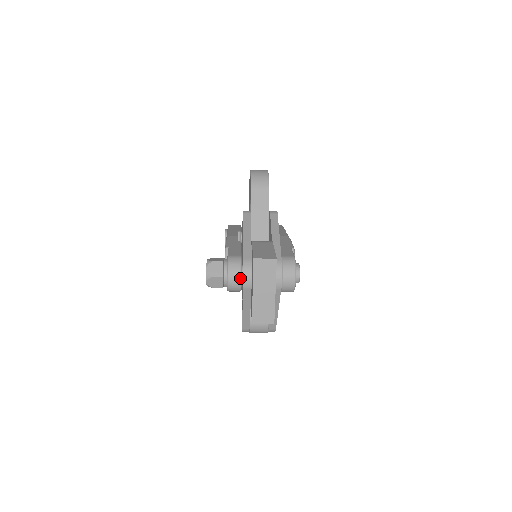
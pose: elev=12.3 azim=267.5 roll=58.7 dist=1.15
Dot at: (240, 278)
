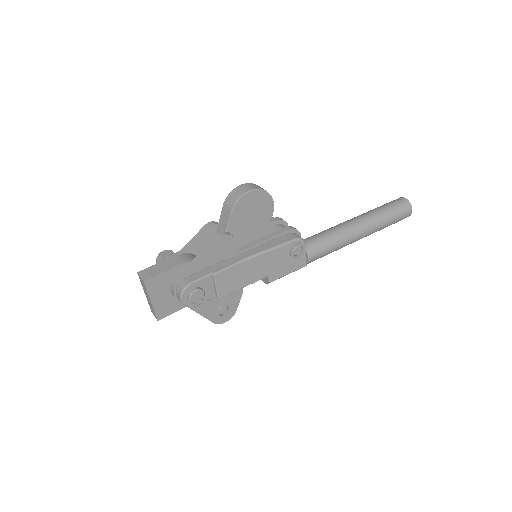
Dot at: occluded
